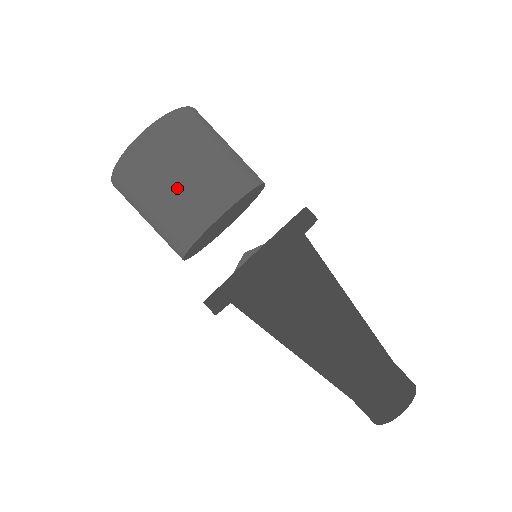
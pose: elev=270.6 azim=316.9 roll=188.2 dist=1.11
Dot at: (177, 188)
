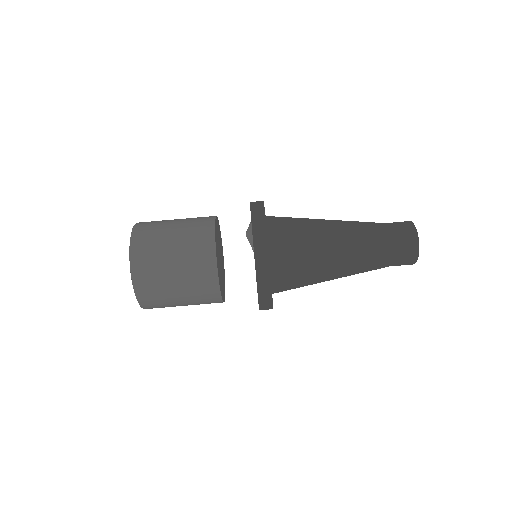
Dot at: (185, 300)
